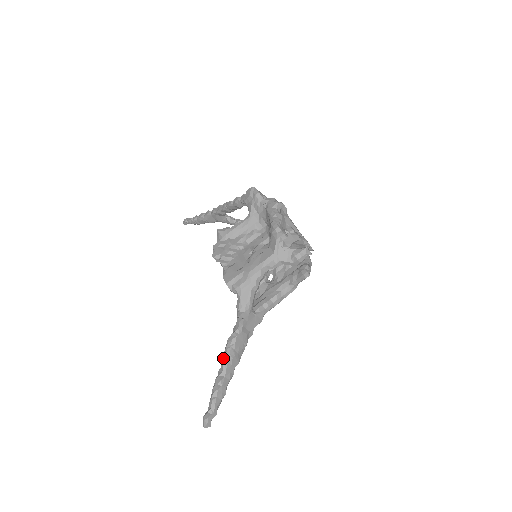
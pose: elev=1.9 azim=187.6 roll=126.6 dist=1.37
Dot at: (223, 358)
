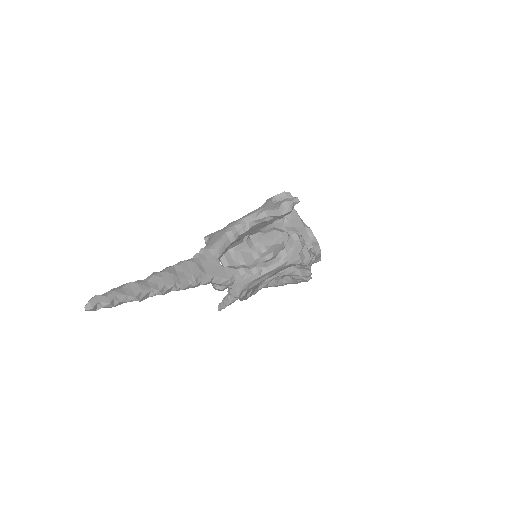
Dot at: occluded
